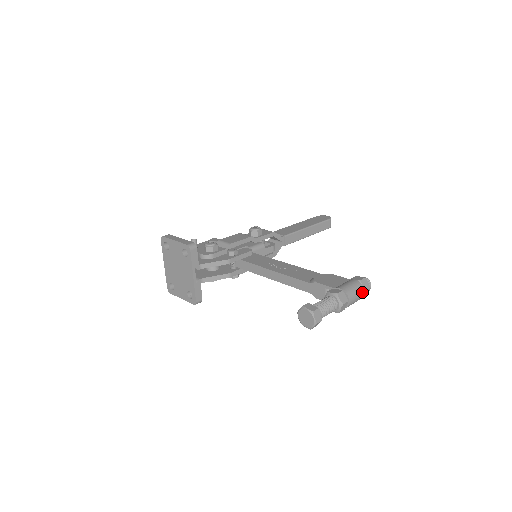
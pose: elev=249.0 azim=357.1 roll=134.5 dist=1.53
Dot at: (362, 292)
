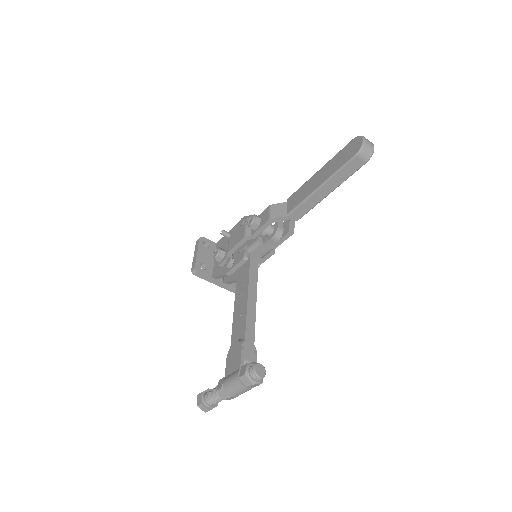
Dot at: (243, 389)
